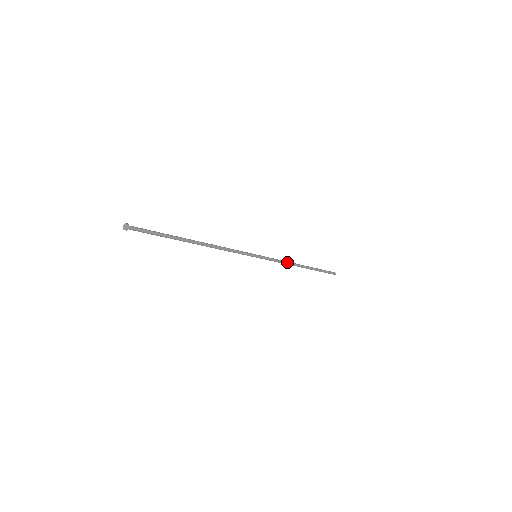
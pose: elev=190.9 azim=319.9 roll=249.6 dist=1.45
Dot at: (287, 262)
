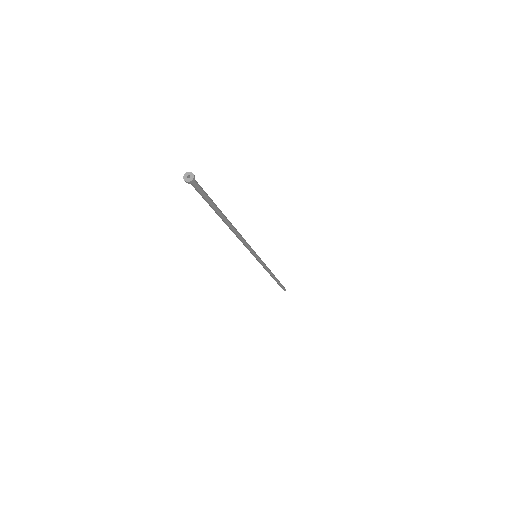
Dot at: (269, 270)
